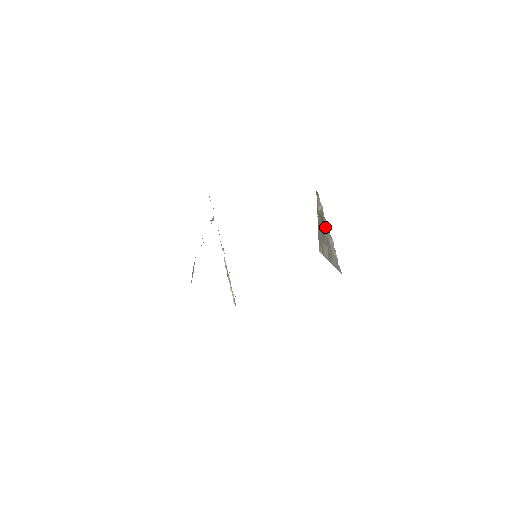
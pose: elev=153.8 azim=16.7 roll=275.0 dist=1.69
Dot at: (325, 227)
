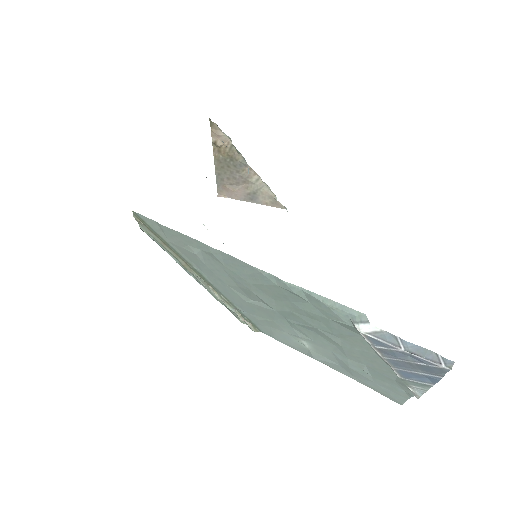
Dot at: (240, 164)
